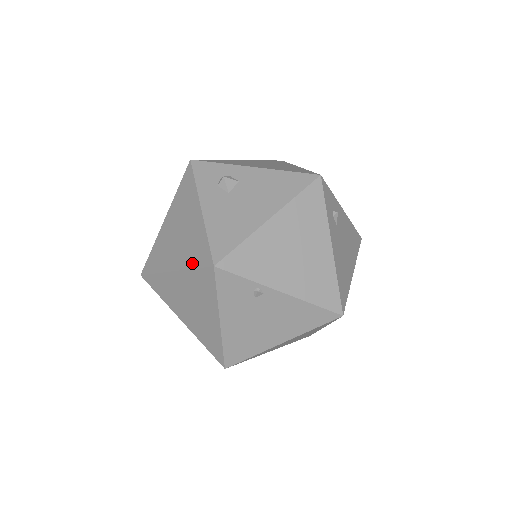
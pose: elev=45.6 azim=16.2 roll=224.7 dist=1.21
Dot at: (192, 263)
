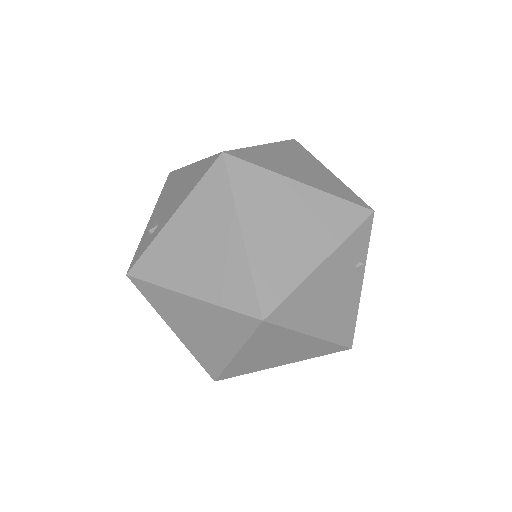
Dot at: (337, 193)
